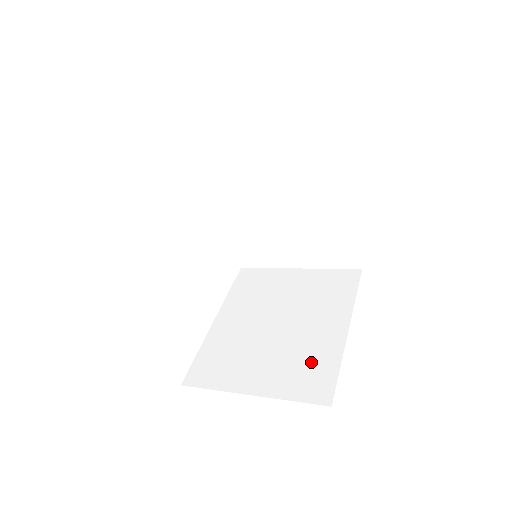
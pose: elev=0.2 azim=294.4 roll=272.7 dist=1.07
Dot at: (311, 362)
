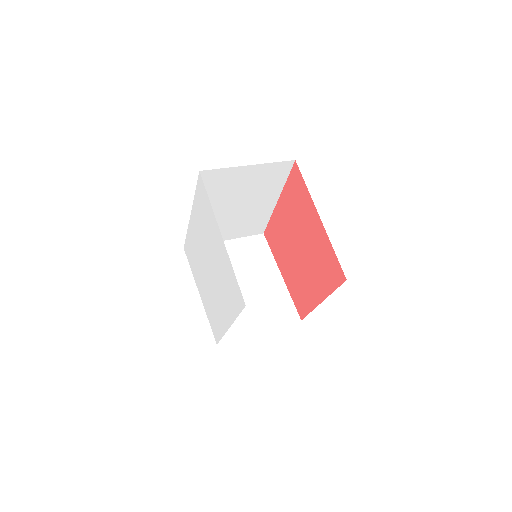
Dot at: (277, 301)
